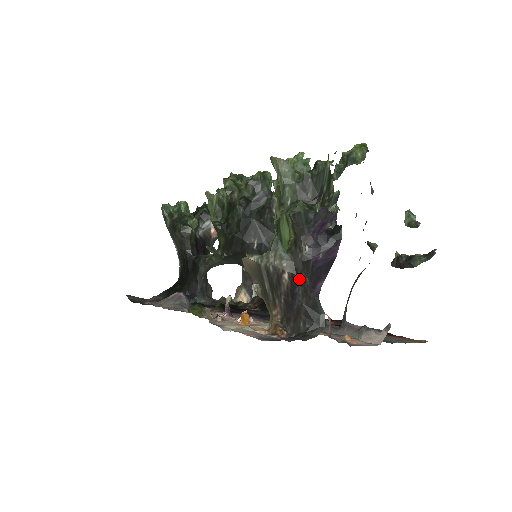
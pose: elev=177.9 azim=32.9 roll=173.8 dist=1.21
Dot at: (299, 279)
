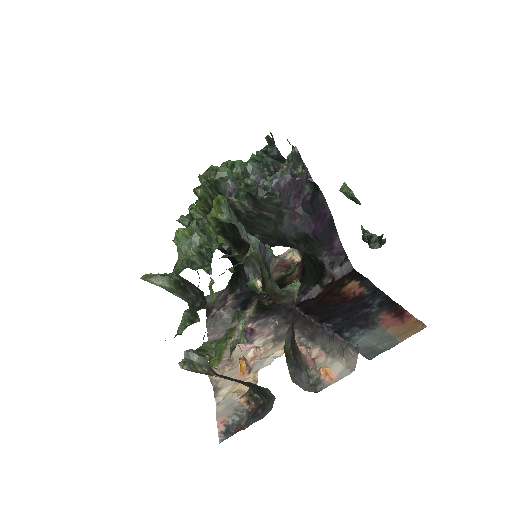
Dot at: (224, 377)
